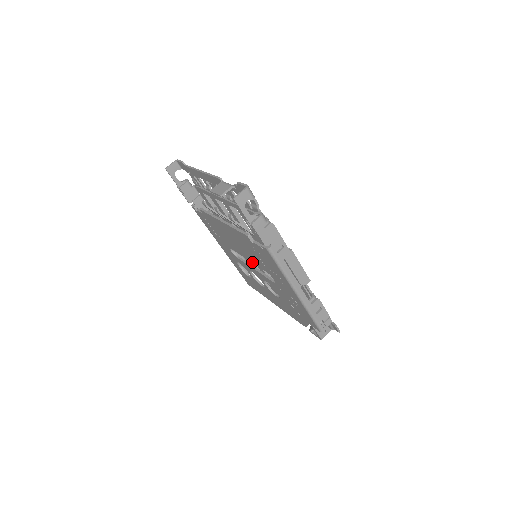
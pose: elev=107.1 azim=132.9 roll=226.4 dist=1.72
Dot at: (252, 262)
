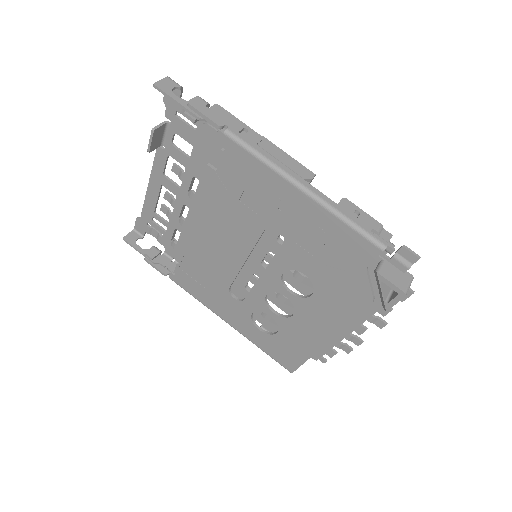
Dot at: (249, 252)
